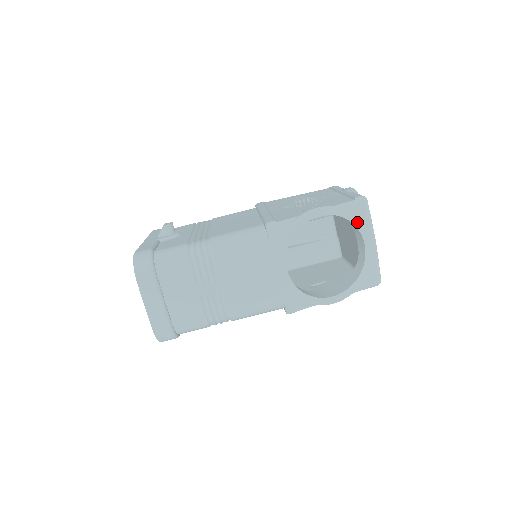
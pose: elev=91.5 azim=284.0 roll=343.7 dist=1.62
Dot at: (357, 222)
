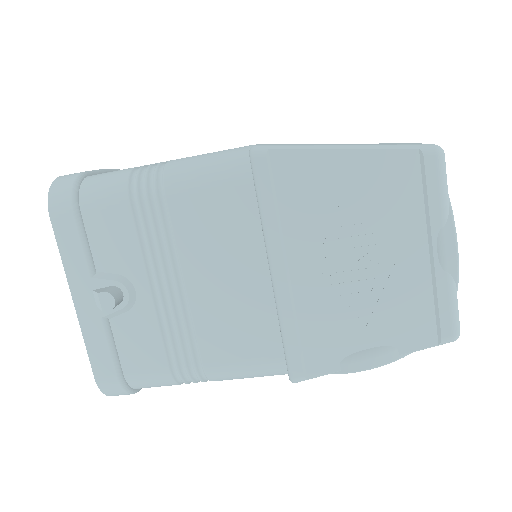
Dot at: occluded
